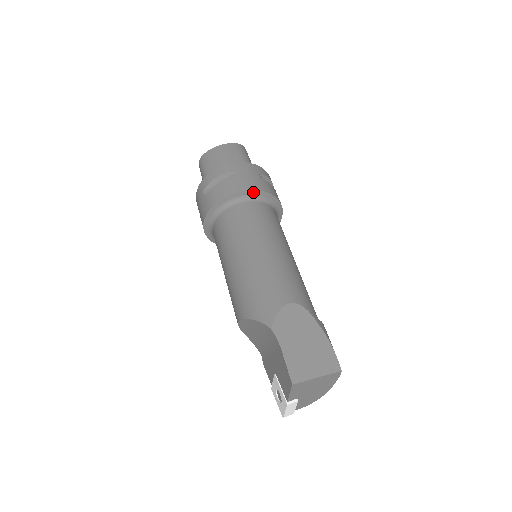
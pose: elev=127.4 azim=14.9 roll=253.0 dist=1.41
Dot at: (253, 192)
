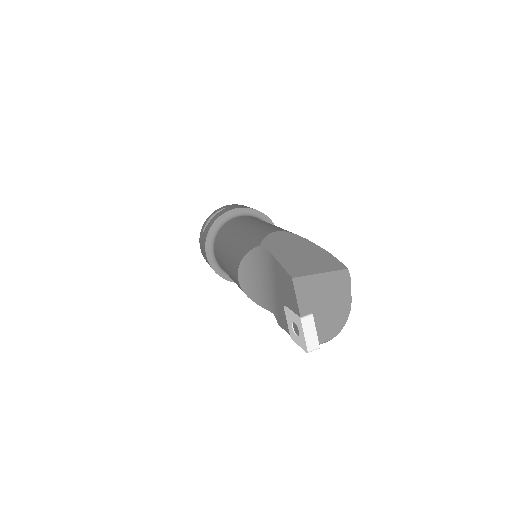
Dot at: (241, 210)
